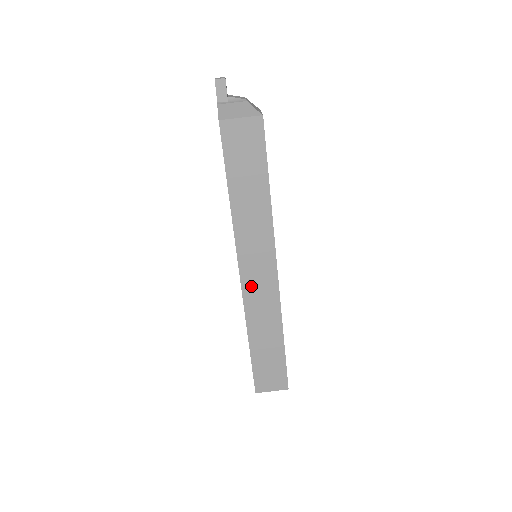
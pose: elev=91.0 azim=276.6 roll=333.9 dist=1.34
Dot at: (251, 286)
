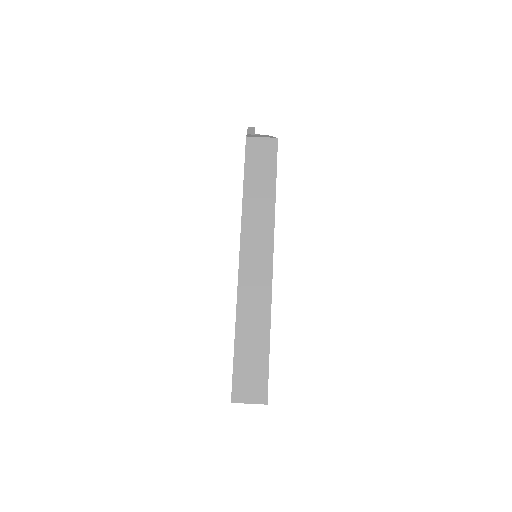
Dot at: (247, 272)
